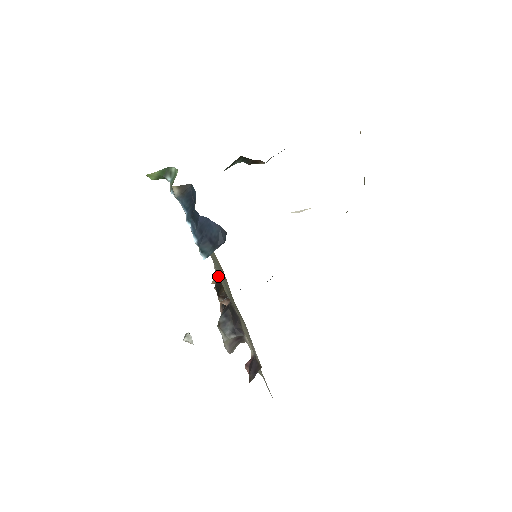
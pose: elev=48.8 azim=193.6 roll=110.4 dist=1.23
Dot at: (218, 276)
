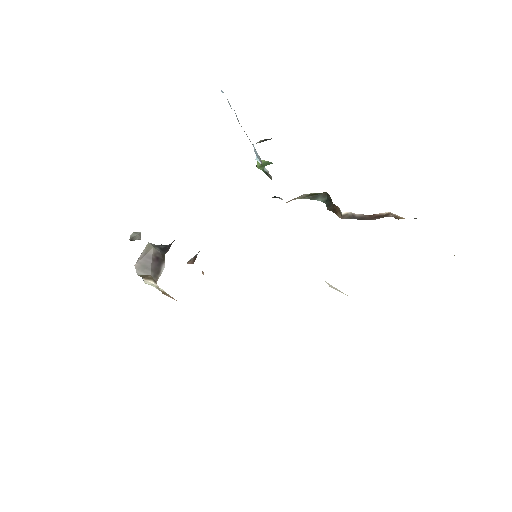
Dot at: occluded
